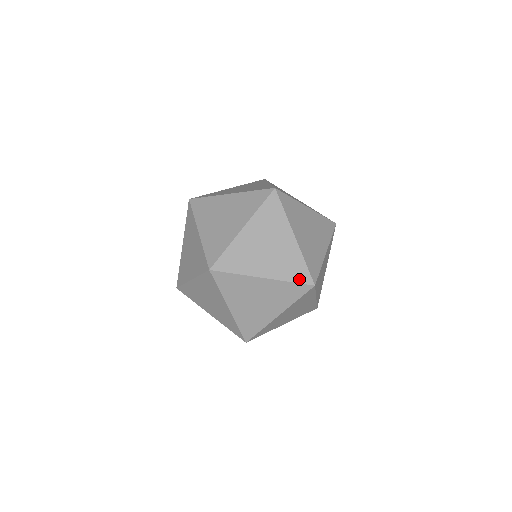
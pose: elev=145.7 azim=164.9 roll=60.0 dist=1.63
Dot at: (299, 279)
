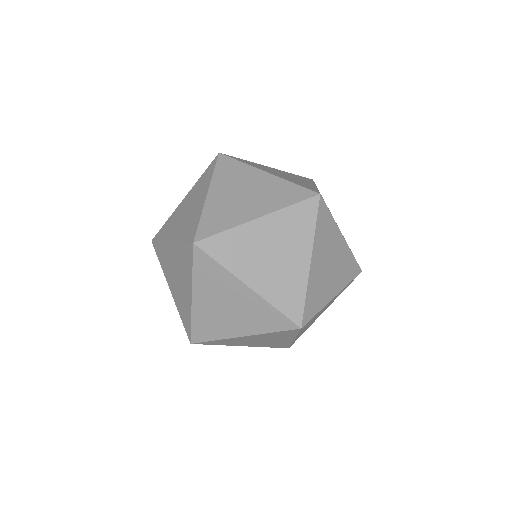
Dot at: (353, 275)
